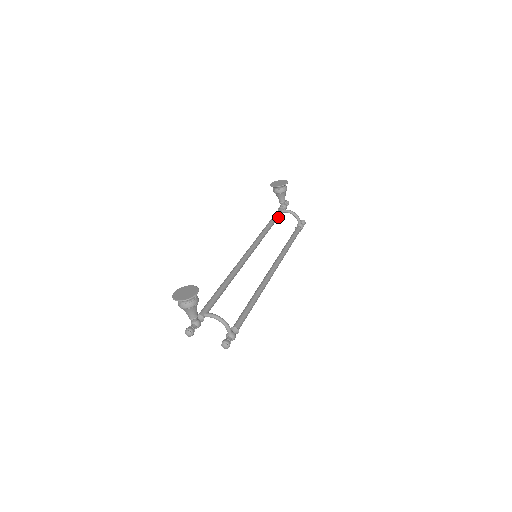
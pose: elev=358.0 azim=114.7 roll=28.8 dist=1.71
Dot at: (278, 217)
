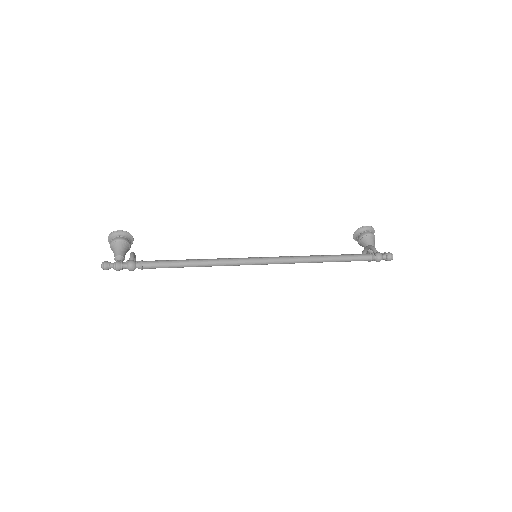
Dot at: occluded
